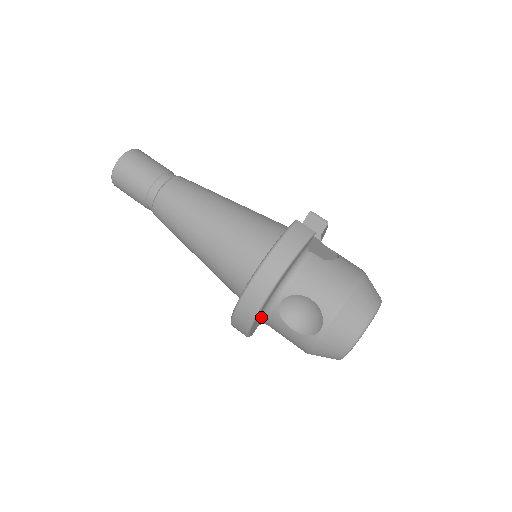
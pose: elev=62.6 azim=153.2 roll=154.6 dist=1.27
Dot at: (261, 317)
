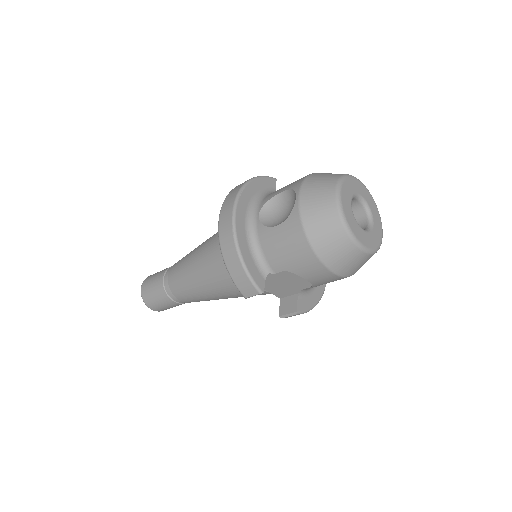
Dot at: (251, 244)
